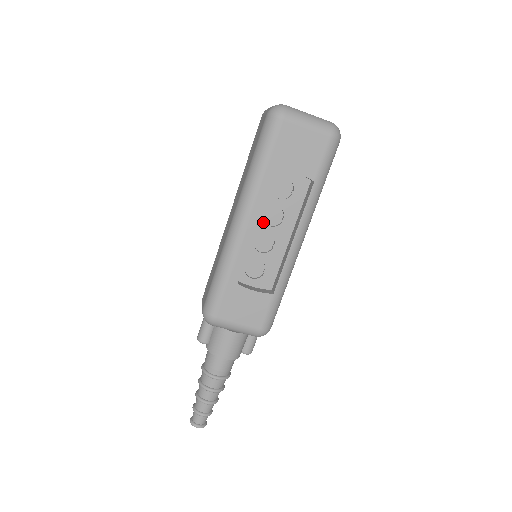
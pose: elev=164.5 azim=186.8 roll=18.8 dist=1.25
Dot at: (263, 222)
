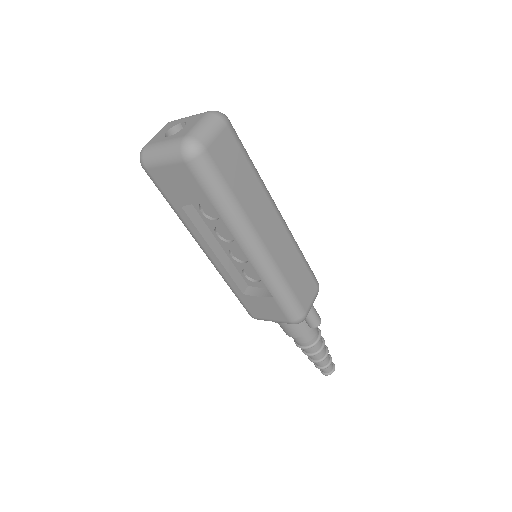
Dot at: (223, 241)
